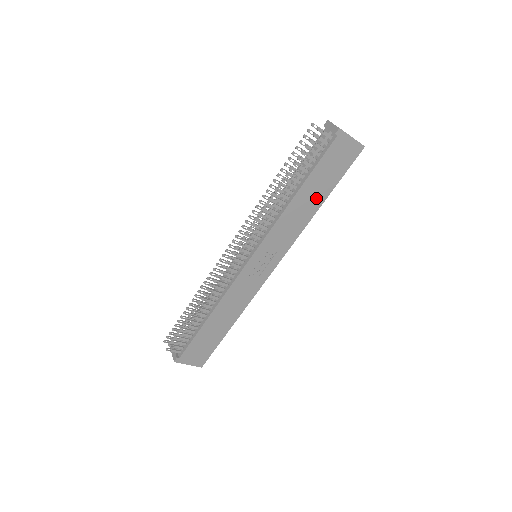
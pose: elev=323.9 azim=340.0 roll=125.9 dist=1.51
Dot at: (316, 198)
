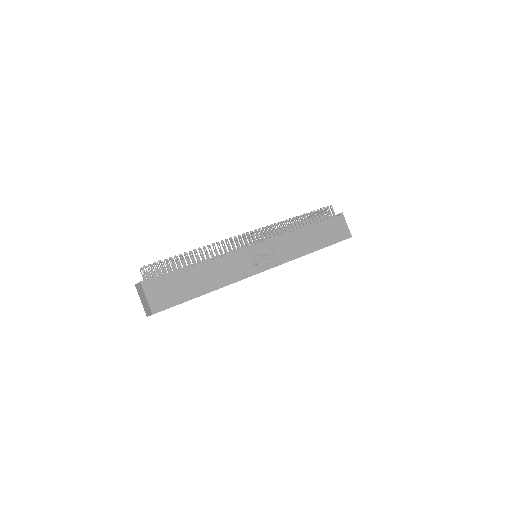
Dot at: (315, 243)
